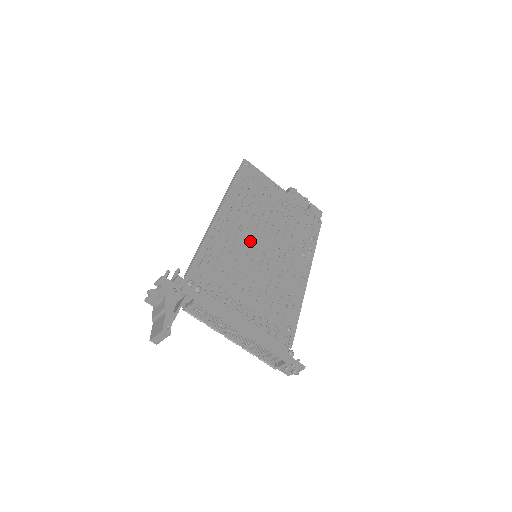
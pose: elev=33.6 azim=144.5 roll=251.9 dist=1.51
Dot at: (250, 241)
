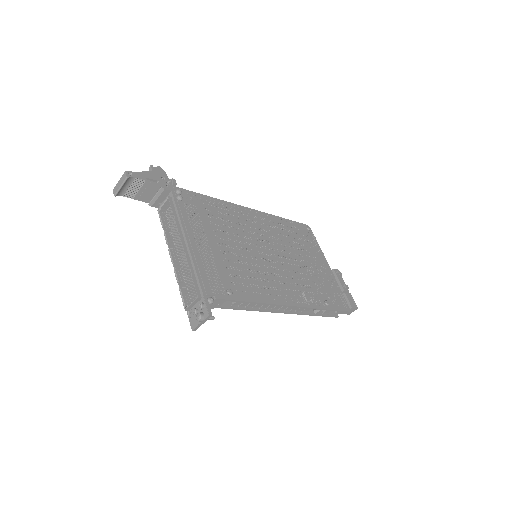
Dot at: (259, 239)
